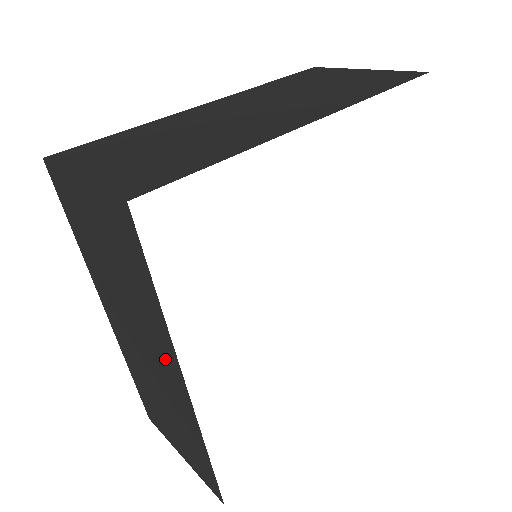
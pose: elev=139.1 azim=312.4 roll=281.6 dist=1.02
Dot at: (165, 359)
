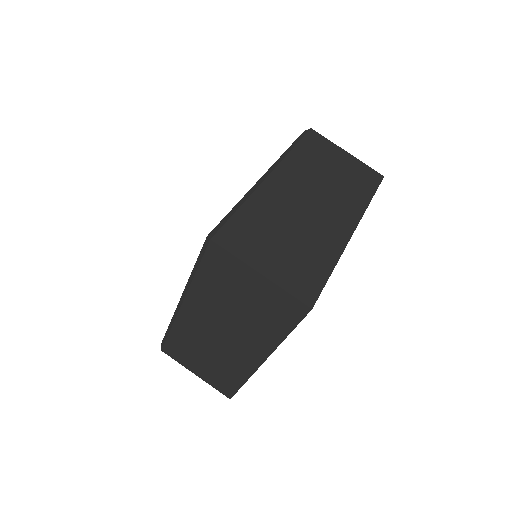
Dot at: (253, 348)
